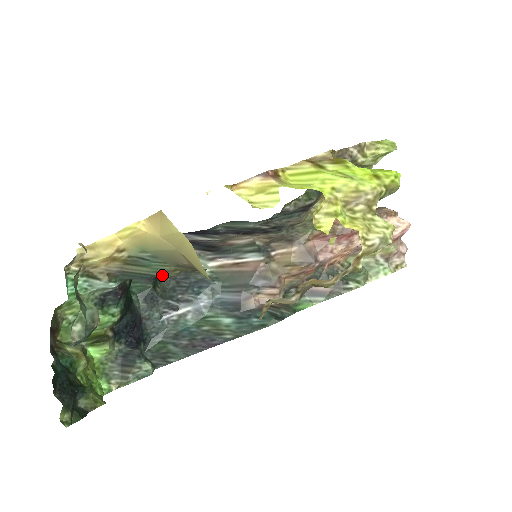
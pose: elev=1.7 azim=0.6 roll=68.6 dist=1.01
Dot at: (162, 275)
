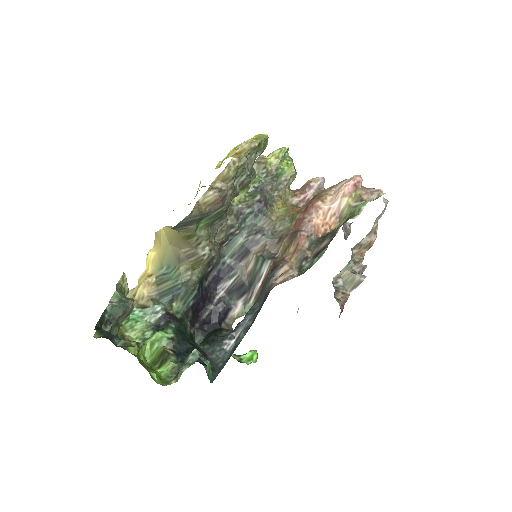
Dot at: (182, 281)
